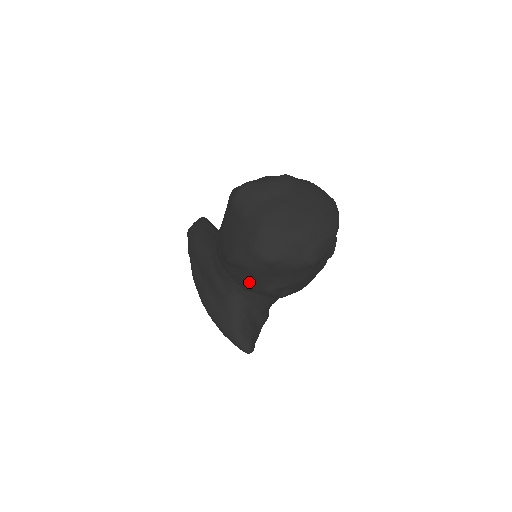
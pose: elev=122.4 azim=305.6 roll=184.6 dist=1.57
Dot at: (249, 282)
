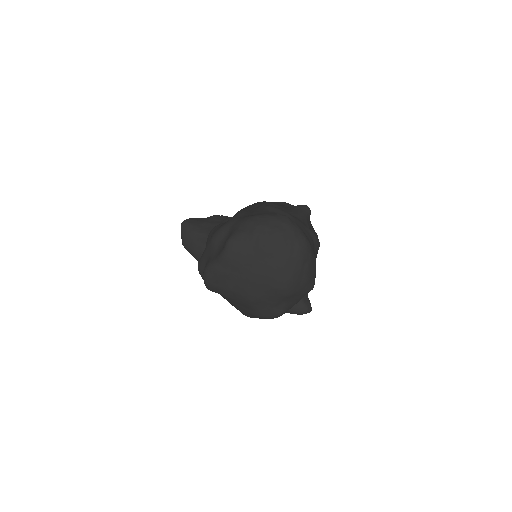
Dot at: occluded
